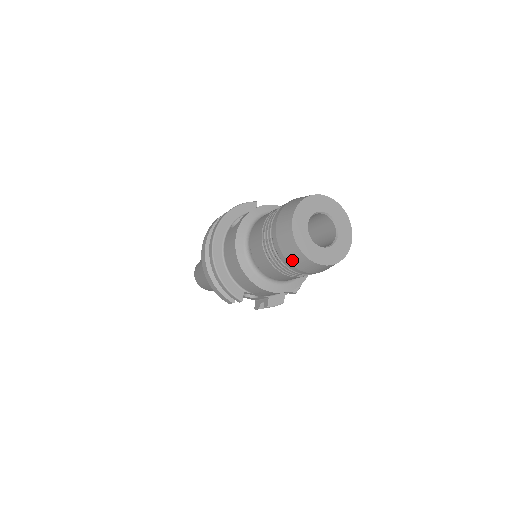
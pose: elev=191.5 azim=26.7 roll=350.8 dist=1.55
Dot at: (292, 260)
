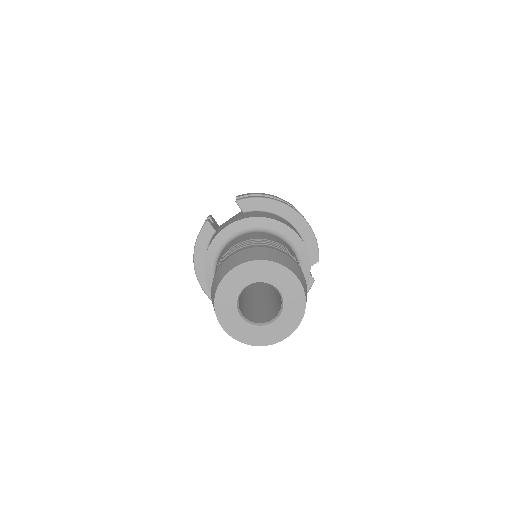
Dot at: occluded
